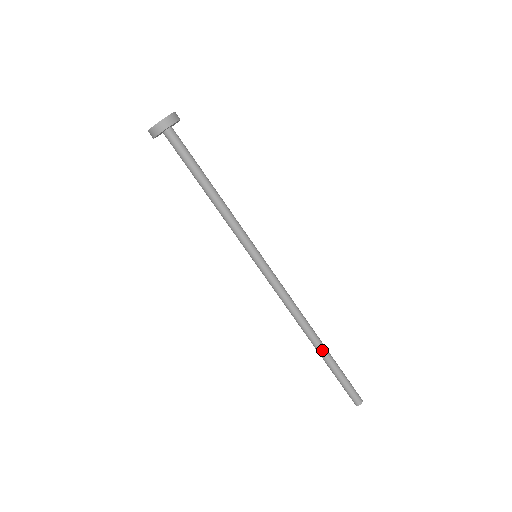
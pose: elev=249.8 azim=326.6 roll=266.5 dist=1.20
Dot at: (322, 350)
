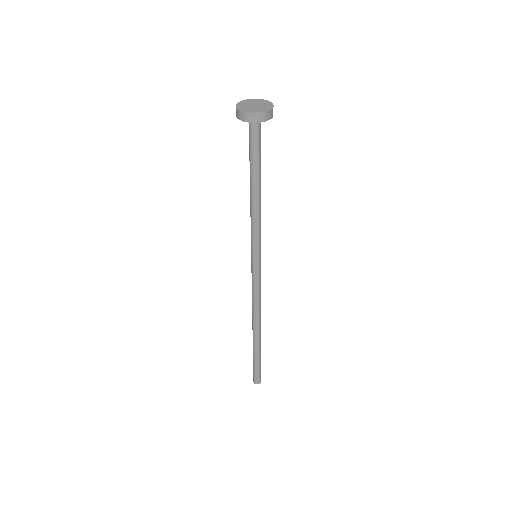
Dot at: (260, 340)
